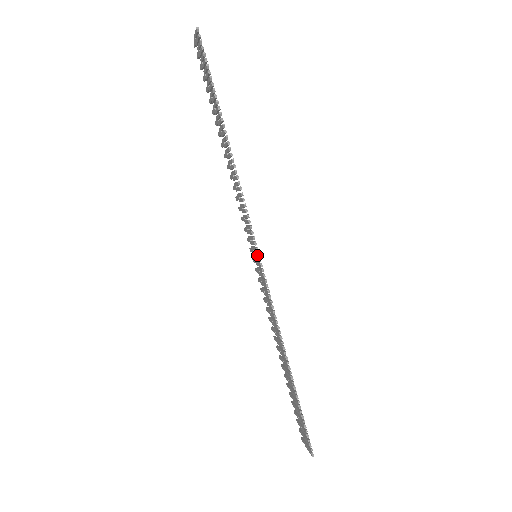
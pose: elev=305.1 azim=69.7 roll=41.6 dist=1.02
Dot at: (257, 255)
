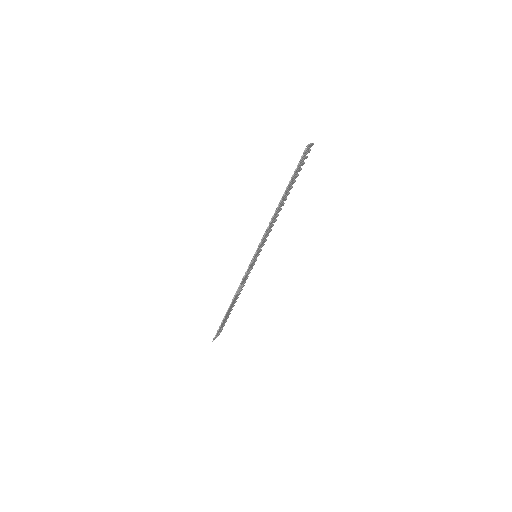
Dot at: (253, 257)
